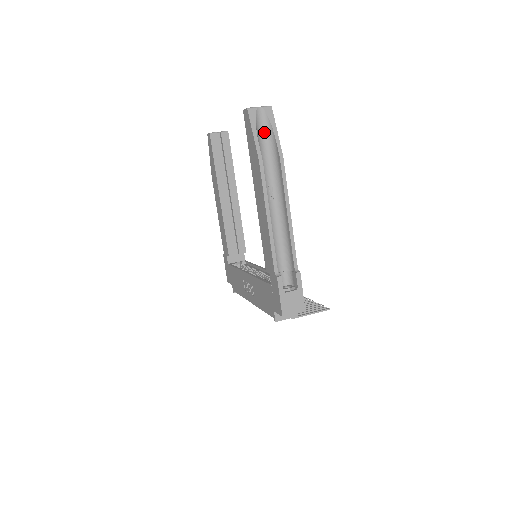
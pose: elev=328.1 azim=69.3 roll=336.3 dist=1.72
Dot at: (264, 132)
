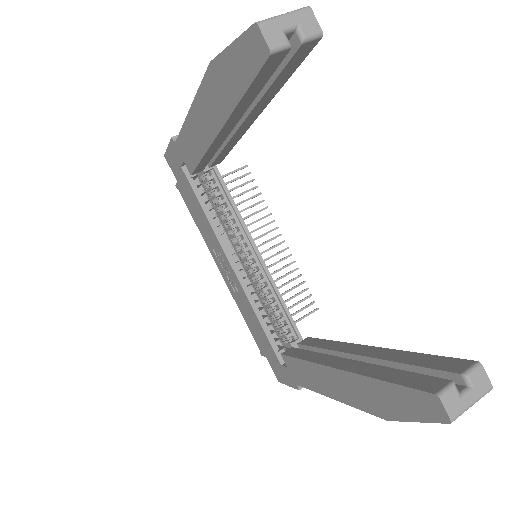
Dot at: occluded
